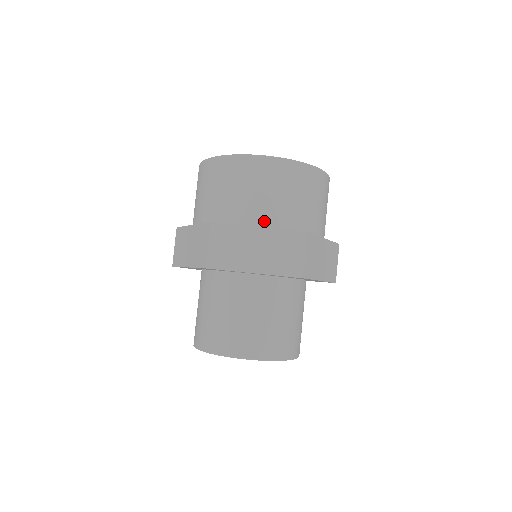
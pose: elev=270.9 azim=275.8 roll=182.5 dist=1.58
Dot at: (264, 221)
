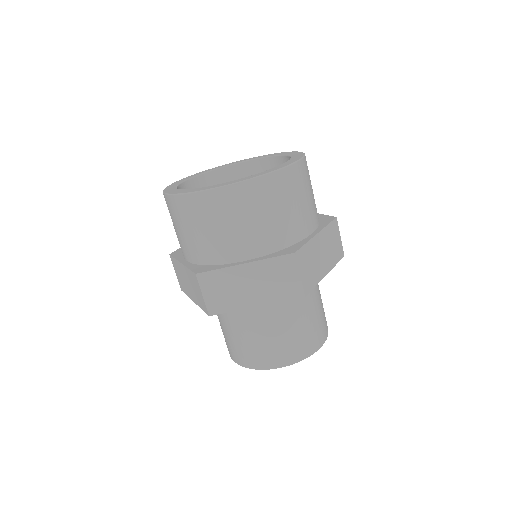
Dot at: (247, 253)
